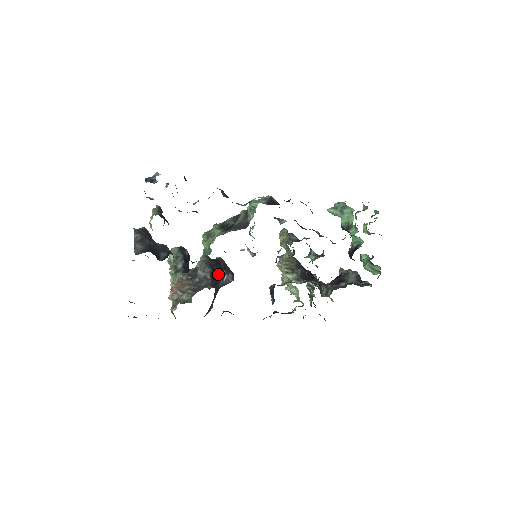
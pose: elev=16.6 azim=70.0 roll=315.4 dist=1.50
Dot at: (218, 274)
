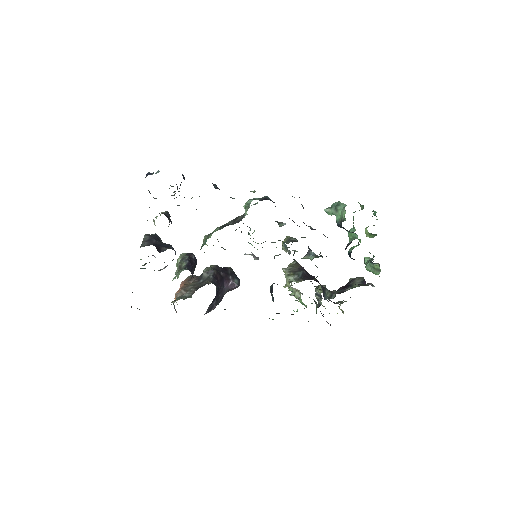
Dot at: (223, 278)
